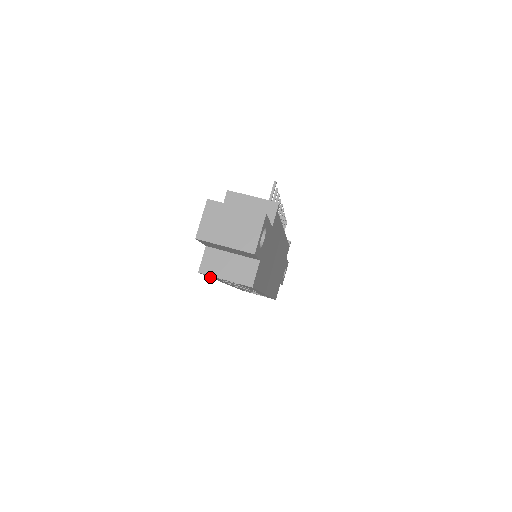
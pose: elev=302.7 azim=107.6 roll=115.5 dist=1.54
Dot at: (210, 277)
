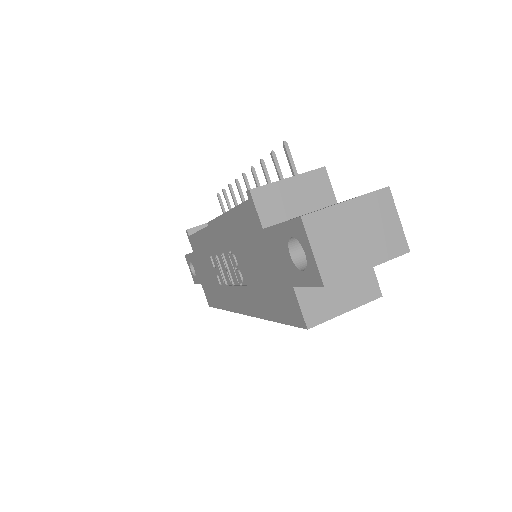
Dot at: (278, 322)
